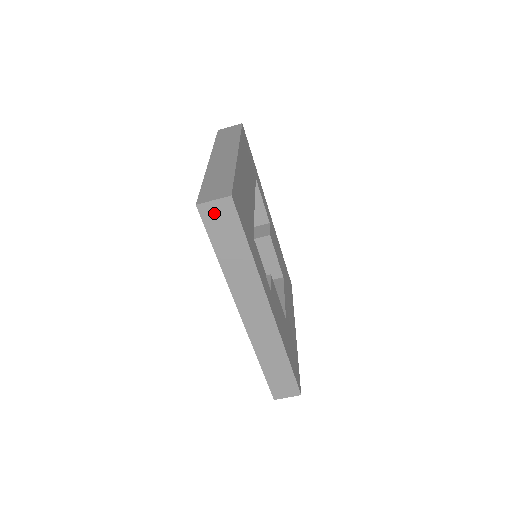
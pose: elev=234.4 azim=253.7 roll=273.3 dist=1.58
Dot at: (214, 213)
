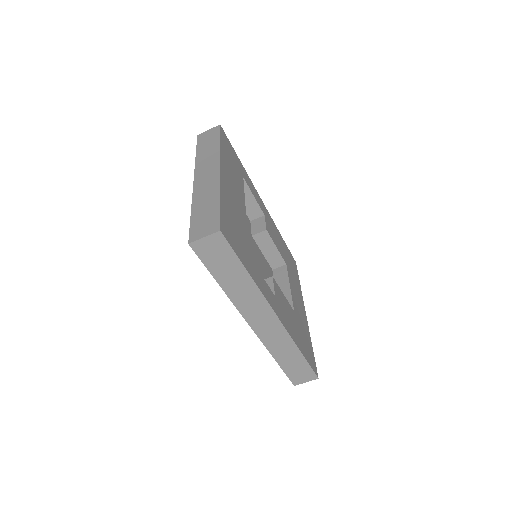
Dot at: (207, 248)
